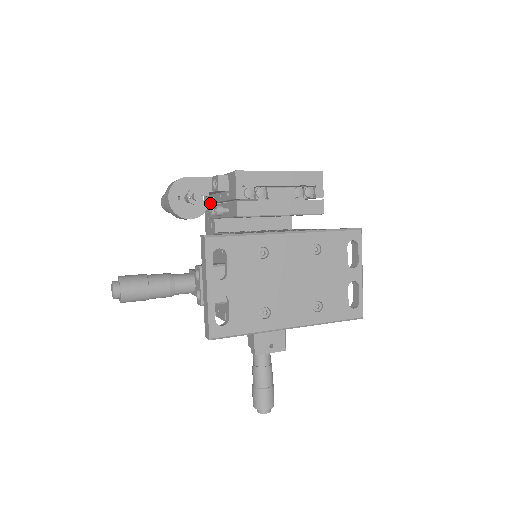
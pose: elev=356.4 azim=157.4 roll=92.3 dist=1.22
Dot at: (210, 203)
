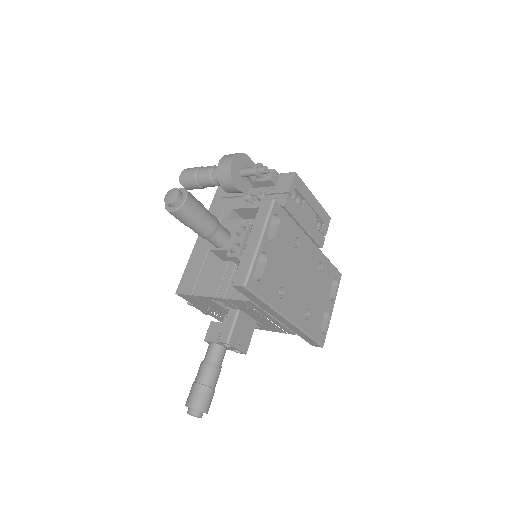
Dot at: (228, 196)
